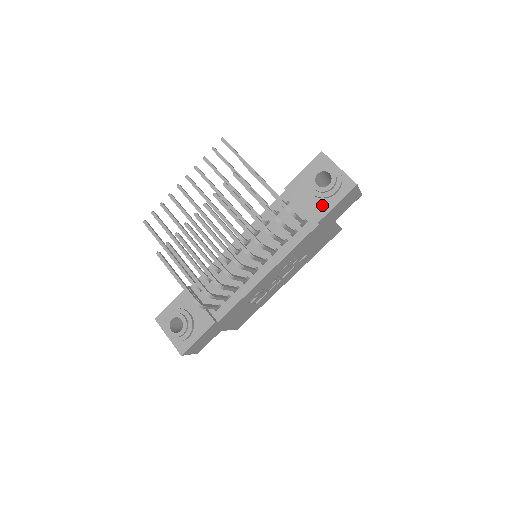
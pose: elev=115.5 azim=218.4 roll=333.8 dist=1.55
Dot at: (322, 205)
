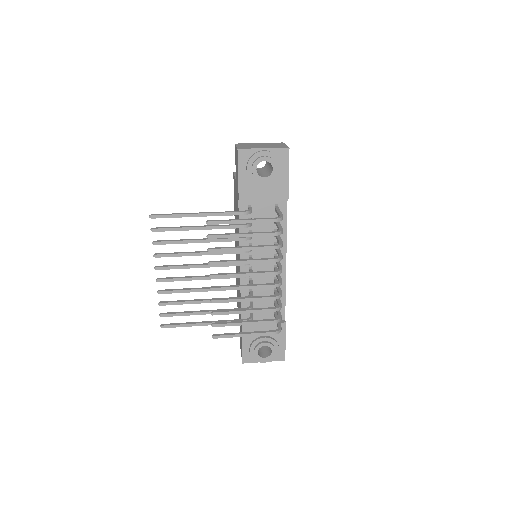
Dot at: (279, 185)
